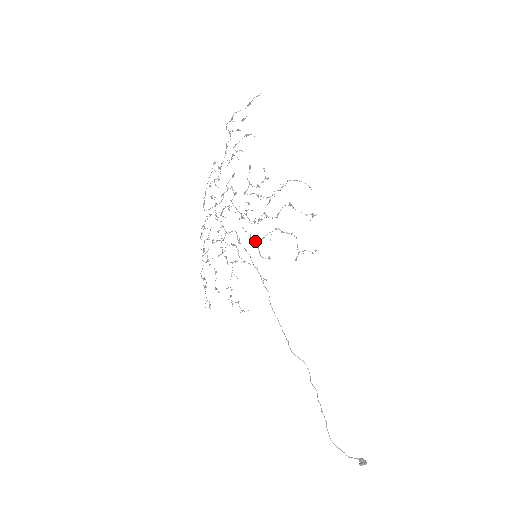
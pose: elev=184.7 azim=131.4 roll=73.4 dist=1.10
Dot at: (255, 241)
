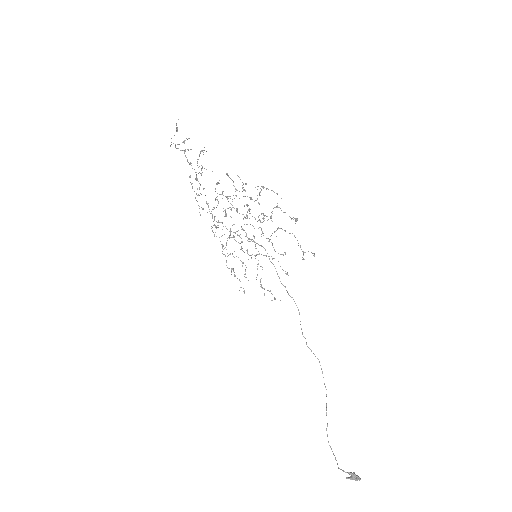
Dot at: (266, 238)
